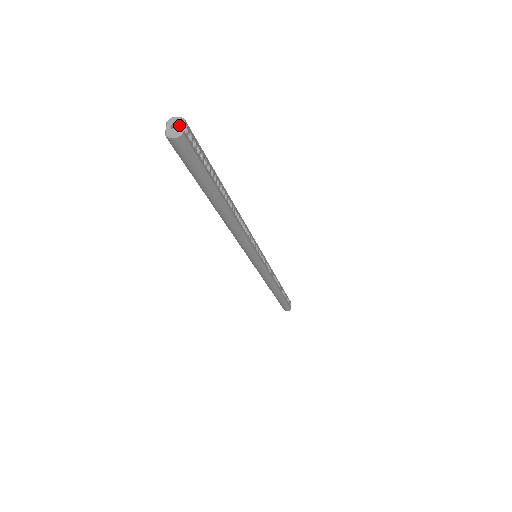
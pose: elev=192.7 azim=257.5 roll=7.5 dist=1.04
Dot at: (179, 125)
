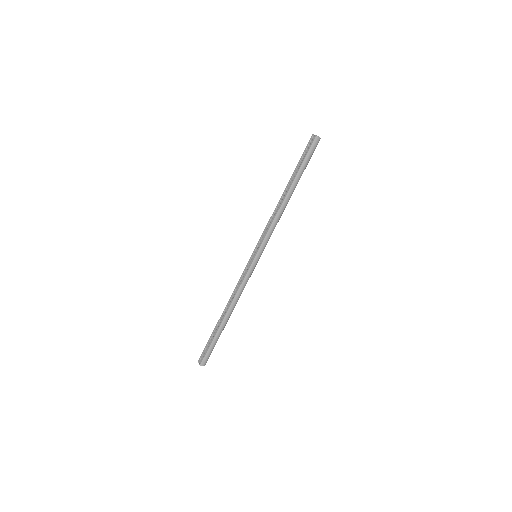
Dot at: (318, 137)
